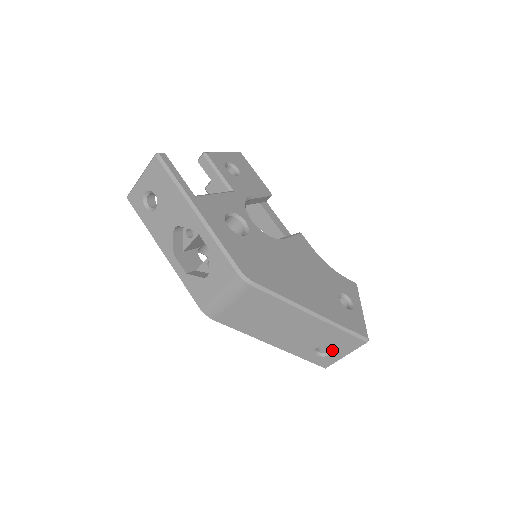
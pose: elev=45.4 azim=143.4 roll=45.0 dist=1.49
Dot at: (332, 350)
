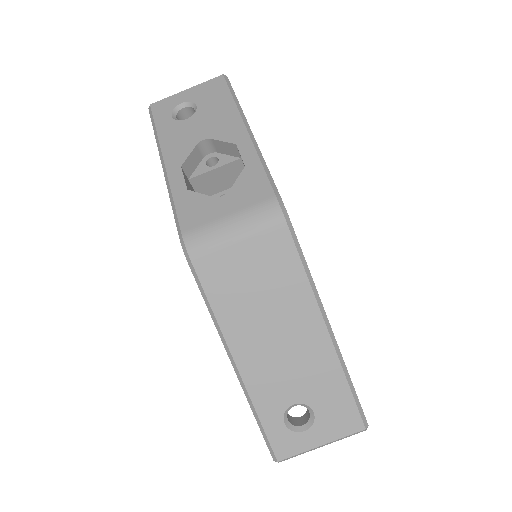
Dot at: (309, 423)
